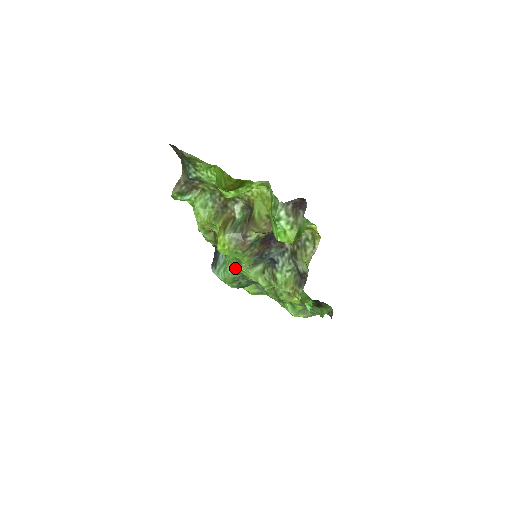
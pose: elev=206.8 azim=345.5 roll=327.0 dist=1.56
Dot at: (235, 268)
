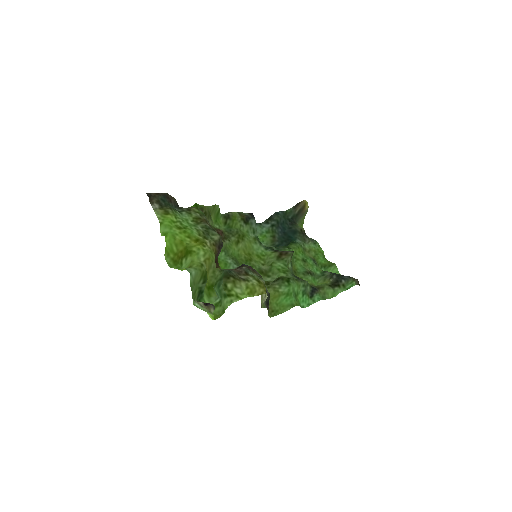
Dot at: (260, 242)
